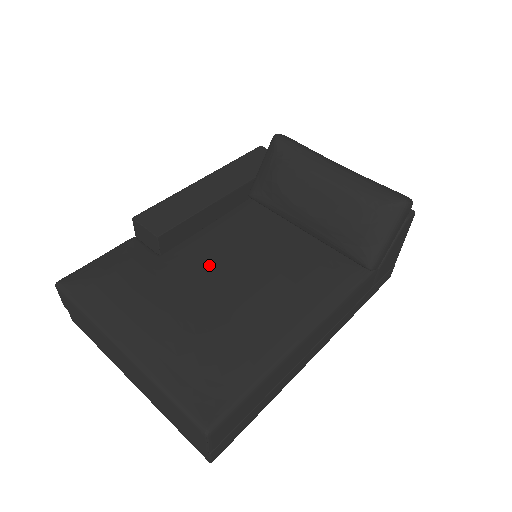
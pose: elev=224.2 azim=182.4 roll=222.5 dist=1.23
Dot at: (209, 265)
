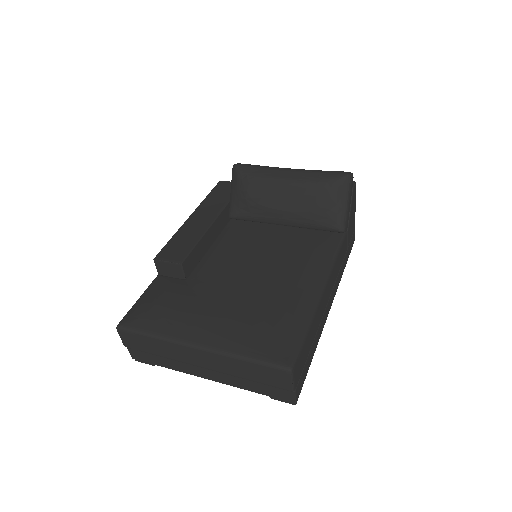
Dot at: (228, 271)
